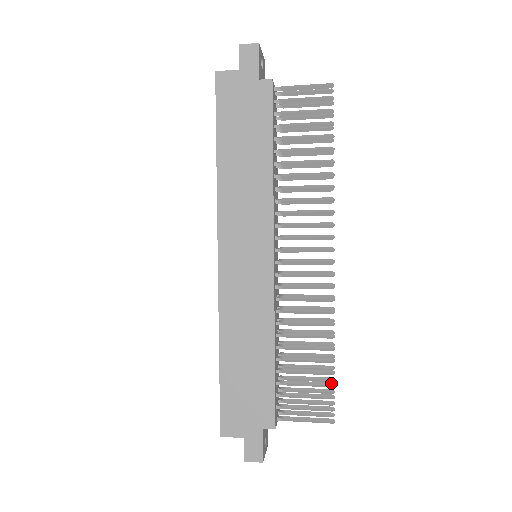
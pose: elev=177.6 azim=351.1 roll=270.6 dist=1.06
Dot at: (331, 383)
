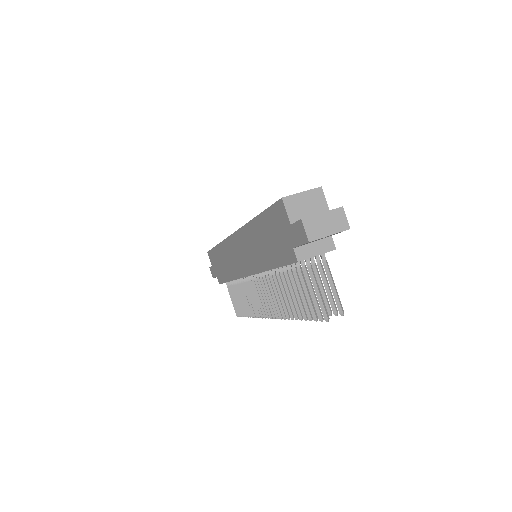
Dot at: (243, 315)
